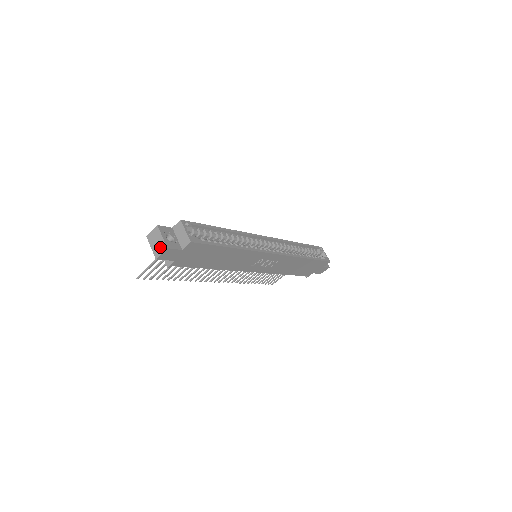
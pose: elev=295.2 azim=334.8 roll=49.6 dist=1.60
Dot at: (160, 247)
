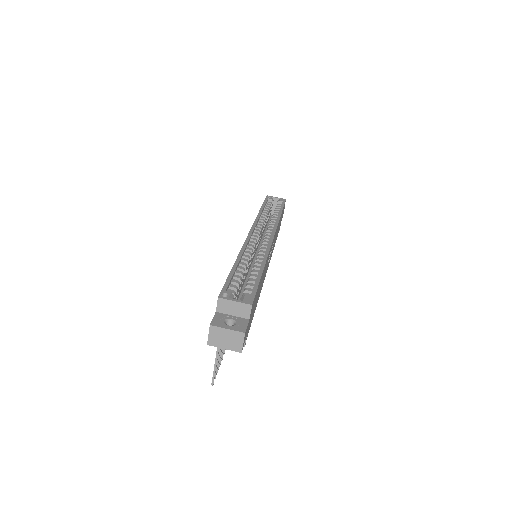
Dot at: (235, 339)
